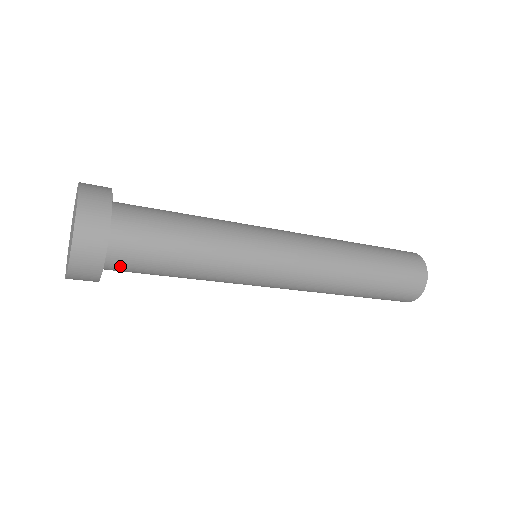
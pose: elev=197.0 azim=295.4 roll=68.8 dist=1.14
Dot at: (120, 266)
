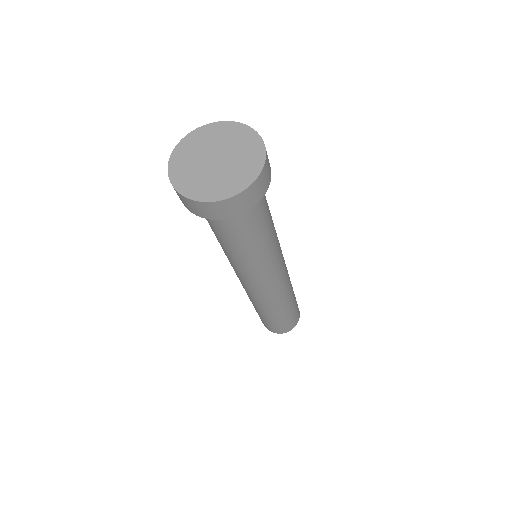
Dot at: occluded
